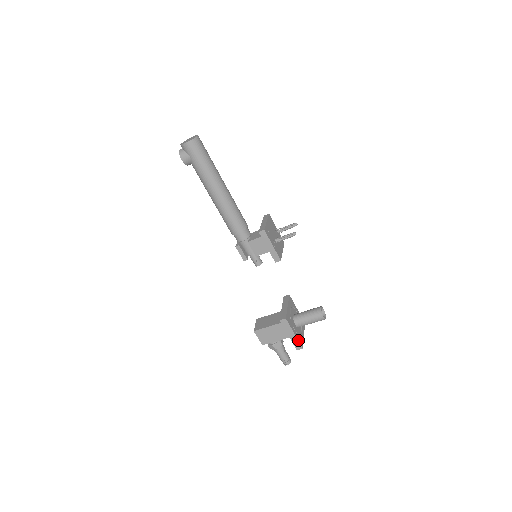
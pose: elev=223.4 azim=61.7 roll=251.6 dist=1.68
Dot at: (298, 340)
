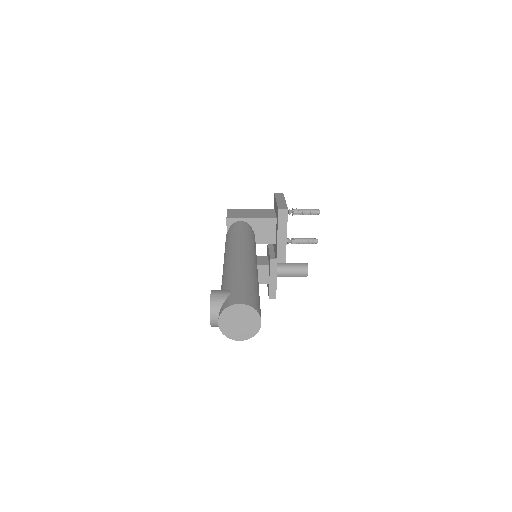
Dot at: occluded
